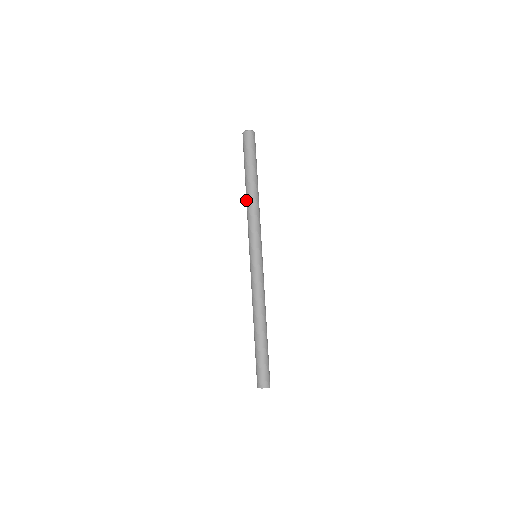
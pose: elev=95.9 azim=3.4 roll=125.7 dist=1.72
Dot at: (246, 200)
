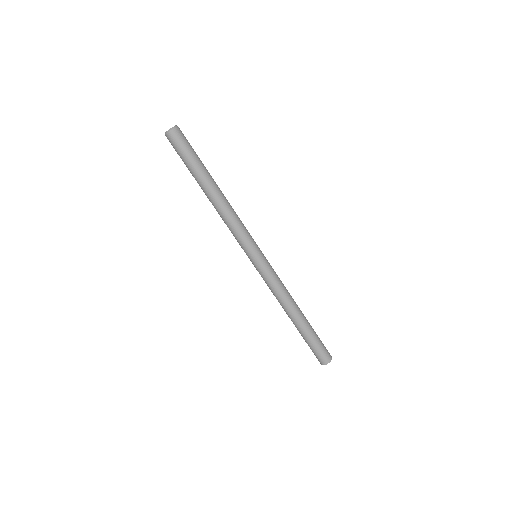
Dot at: (215, 207)
